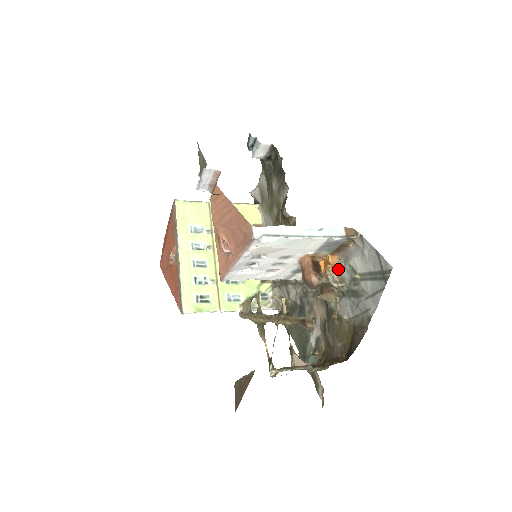
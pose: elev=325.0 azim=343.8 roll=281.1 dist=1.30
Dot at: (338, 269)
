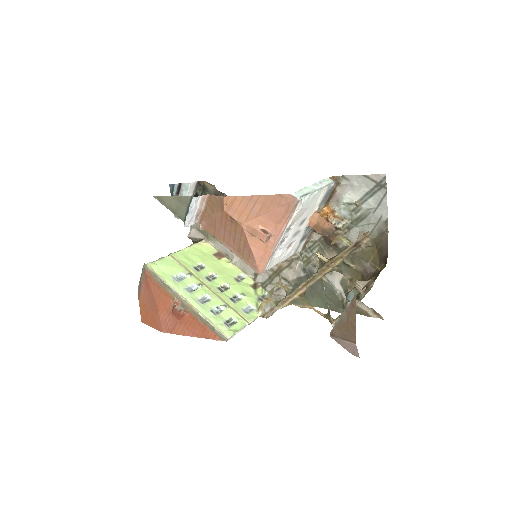
Dot at: (335, 214)
